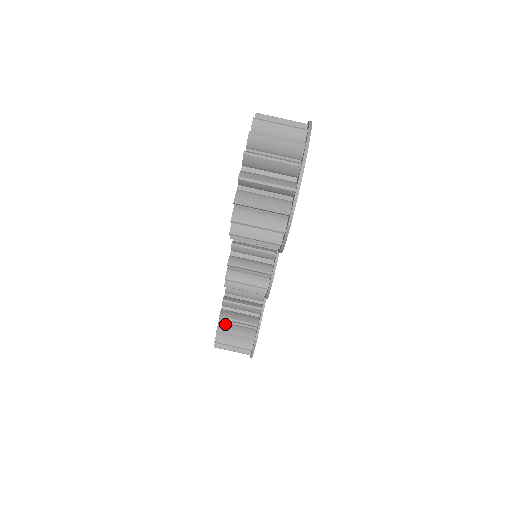
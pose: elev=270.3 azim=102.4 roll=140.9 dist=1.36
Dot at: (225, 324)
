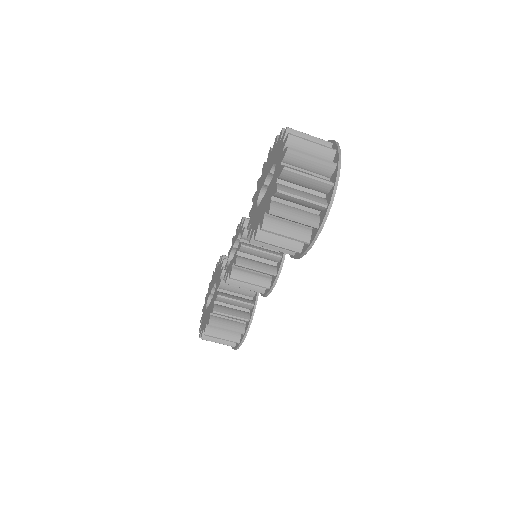
Dot at: (216, 318)
